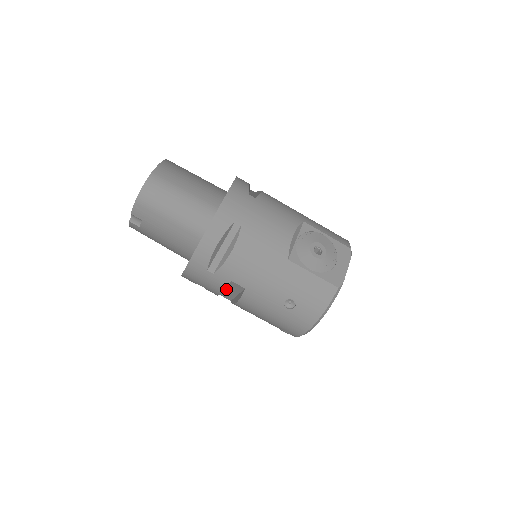
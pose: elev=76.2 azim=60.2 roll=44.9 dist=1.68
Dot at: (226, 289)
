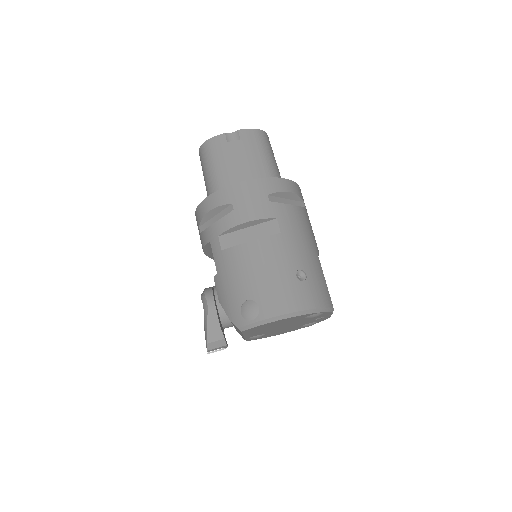
Dot at: (247, 229)
